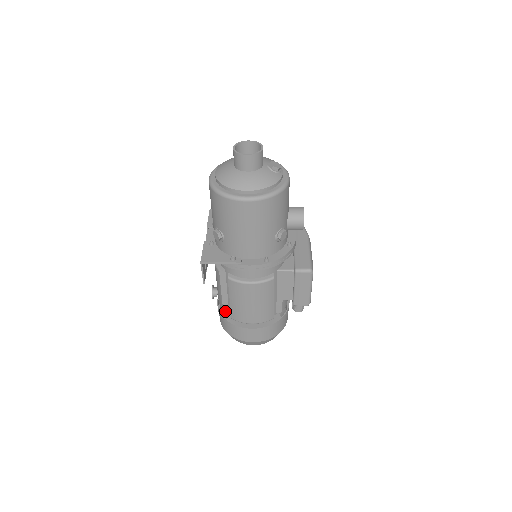
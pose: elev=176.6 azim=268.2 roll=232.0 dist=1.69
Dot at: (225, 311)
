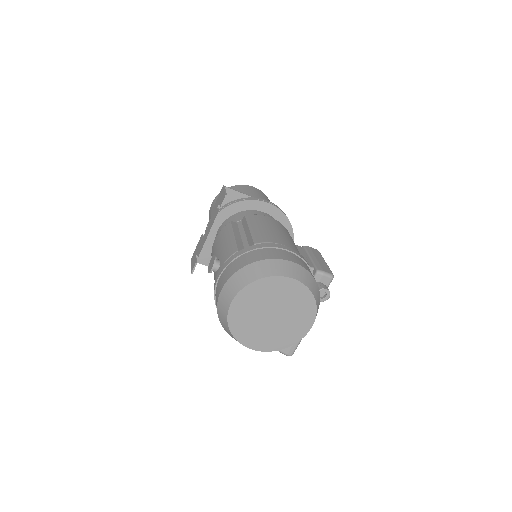
Dot at: occluded
